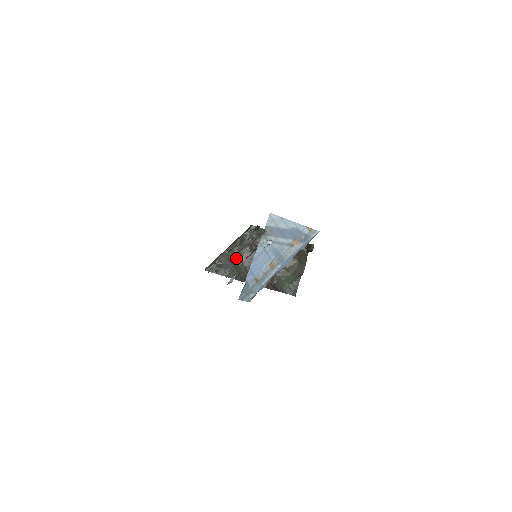
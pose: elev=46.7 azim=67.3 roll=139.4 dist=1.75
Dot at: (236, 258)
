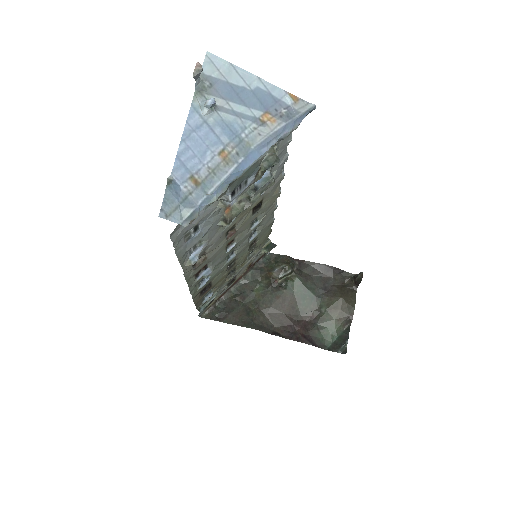
Dot at: (247, 299)
